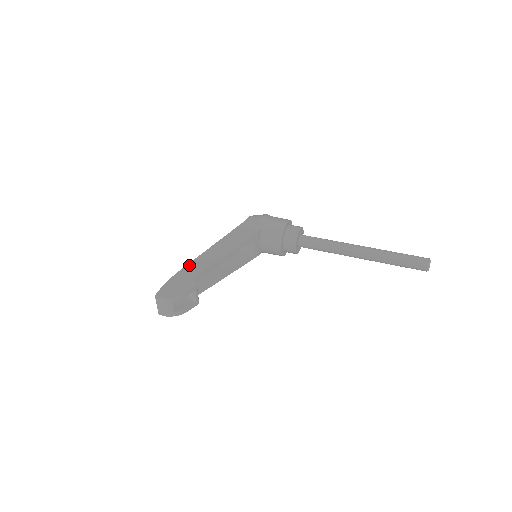
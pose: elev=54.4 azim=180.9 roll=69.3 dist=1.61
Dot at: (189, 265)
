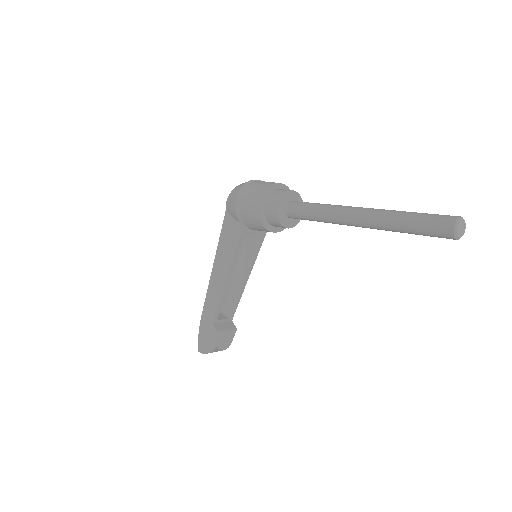
Dot at: (205, 303)
